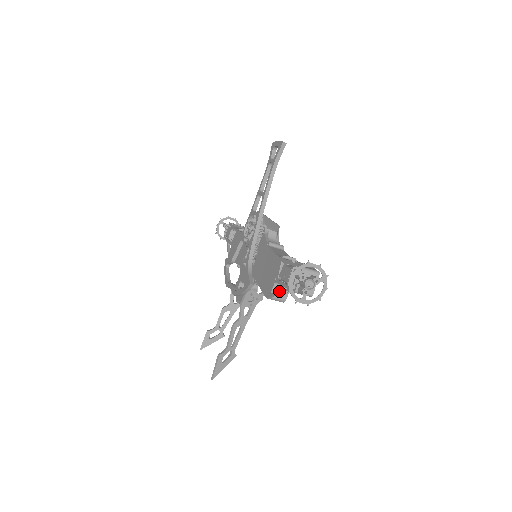
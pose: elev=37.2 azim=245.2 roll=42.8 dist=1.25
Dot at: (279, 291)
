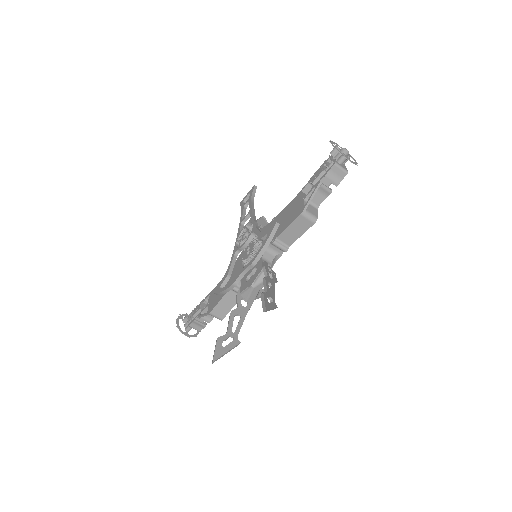
Dot at: (315, 189)
